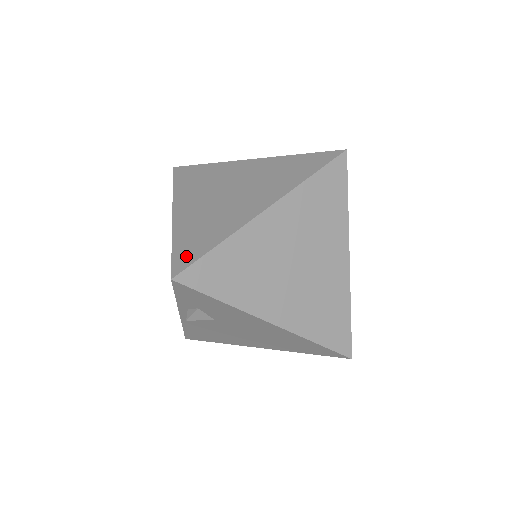
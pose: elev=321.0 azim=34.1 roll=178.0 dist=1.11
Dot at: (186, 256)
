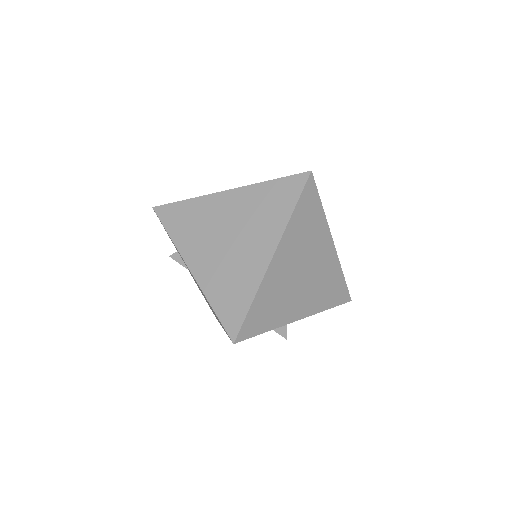
Dot at: occluded
